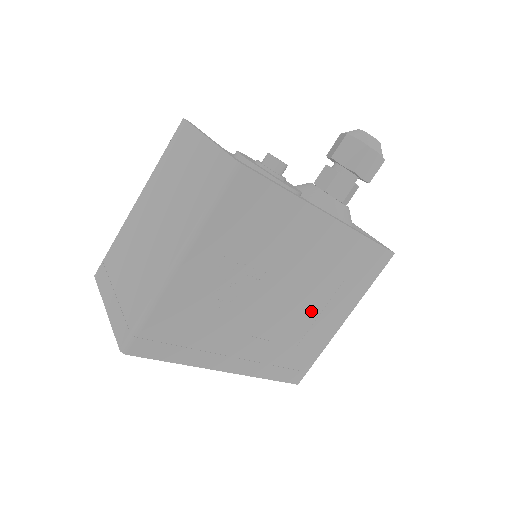
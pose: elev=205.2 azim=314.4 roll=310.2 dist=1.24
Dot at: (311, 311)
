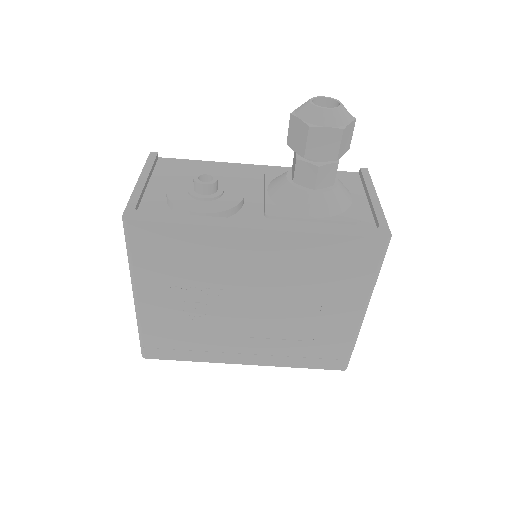
Dot at: (306, 310)
